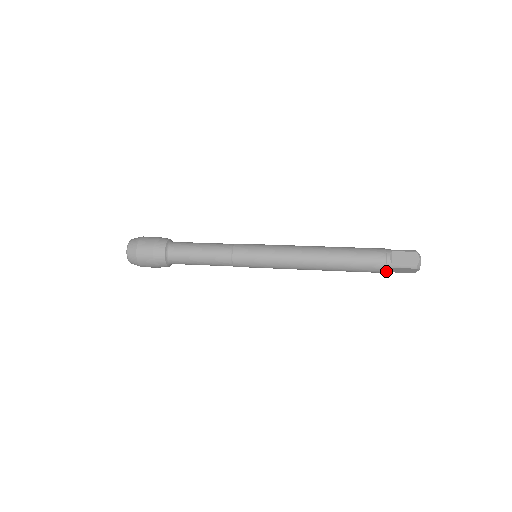
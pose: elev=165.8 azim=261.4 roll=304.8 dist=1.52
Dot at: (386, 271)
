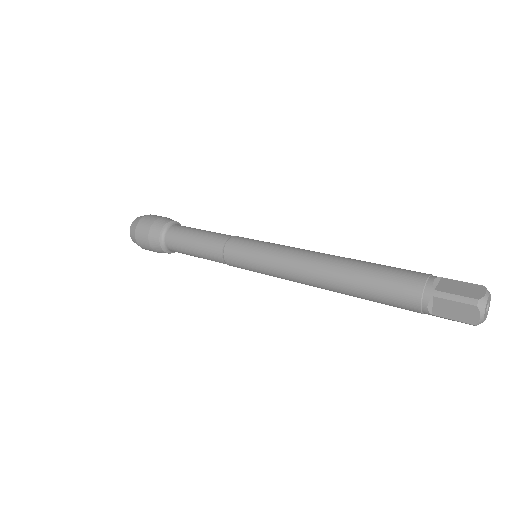
Dot at: occluded
